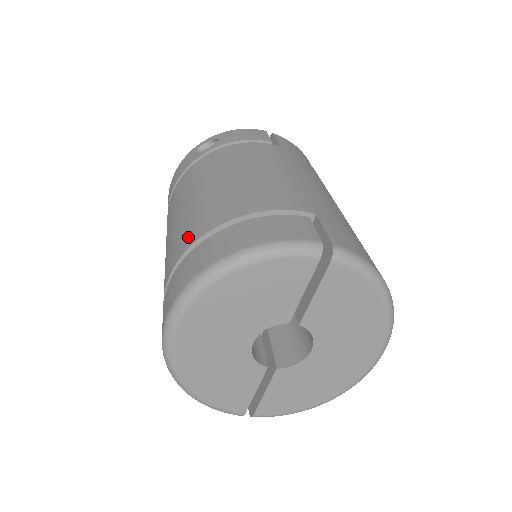
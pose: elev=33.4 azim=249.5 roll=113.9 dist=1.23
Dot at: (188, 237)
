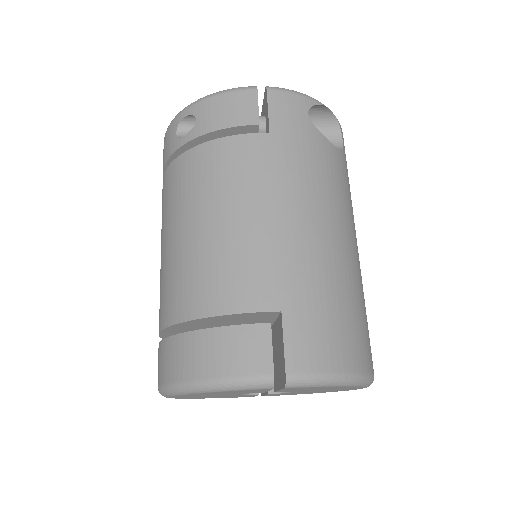
Dot at: (165, 309)
